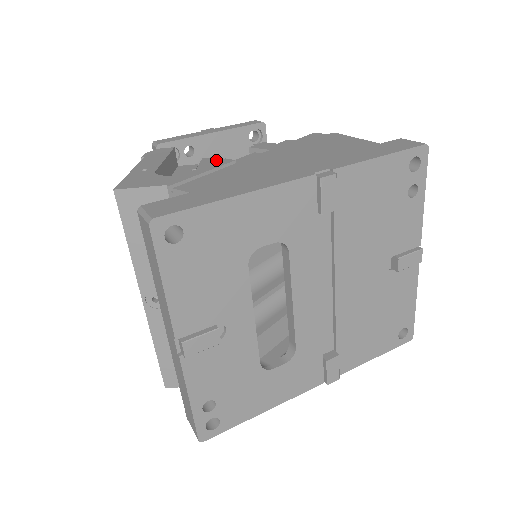
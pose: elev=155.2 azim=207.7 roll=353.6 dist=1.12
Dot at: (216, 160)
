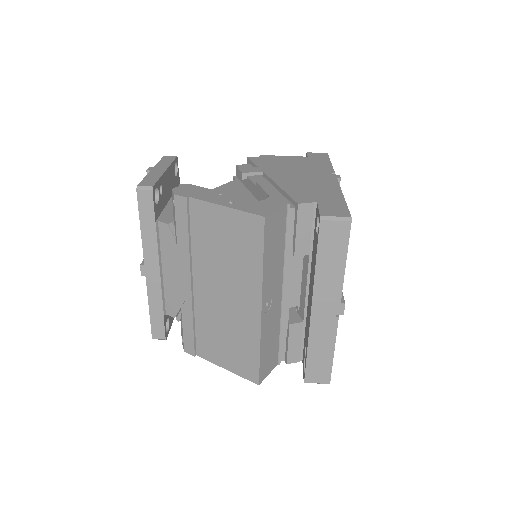
Dot at: occluded
